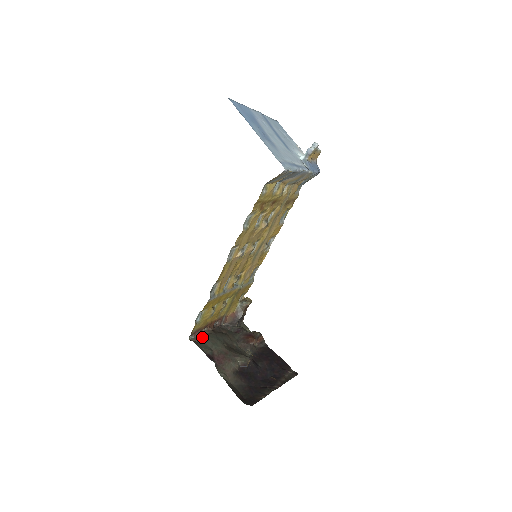
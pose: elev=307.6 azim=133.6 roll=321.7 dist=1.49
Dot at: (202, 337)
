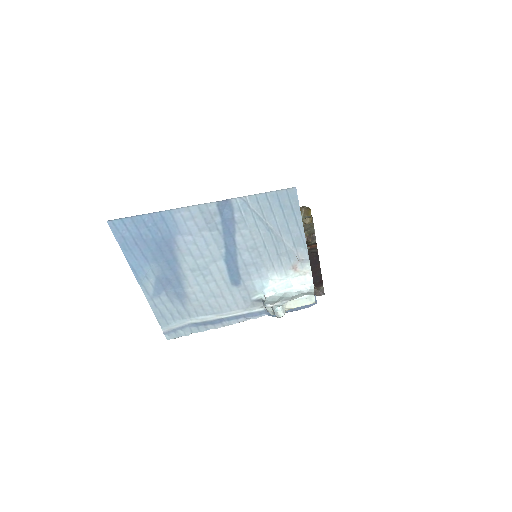
Dot at: occluded
